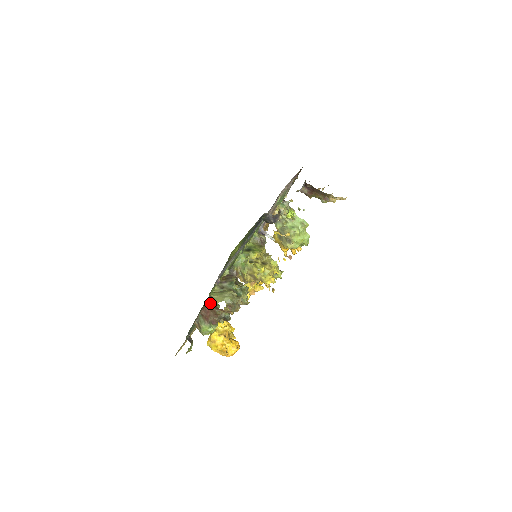
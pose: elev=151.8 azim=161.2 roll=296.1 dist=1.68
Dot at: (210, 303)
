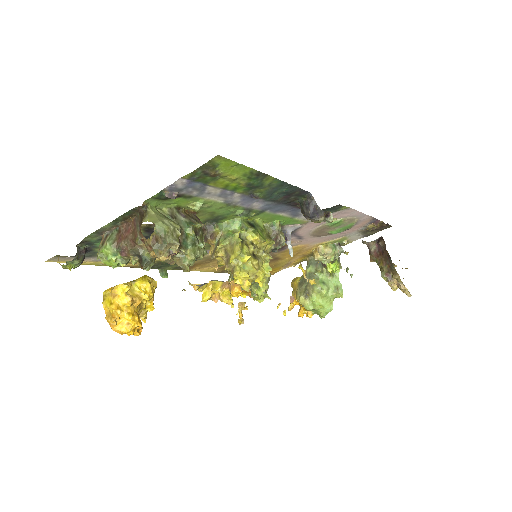
Dot at: (140, 219)
